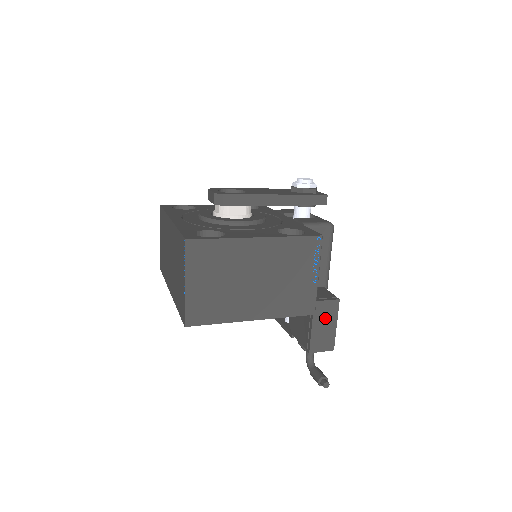
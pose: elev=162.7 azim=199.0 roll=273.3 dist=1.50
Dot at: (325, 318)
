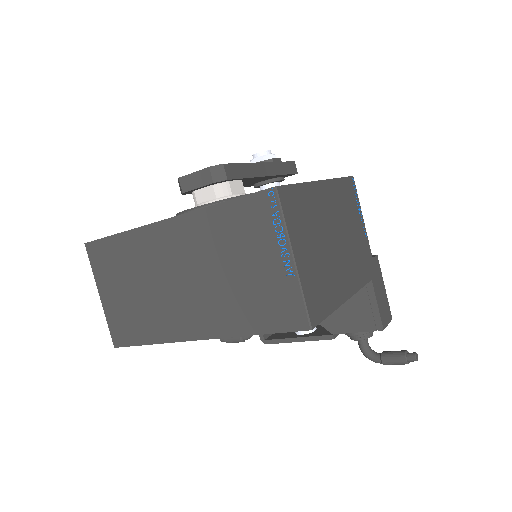
Dot at: (377, 281)
